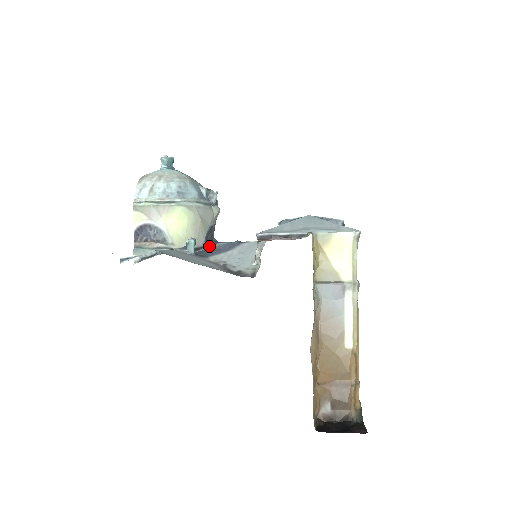
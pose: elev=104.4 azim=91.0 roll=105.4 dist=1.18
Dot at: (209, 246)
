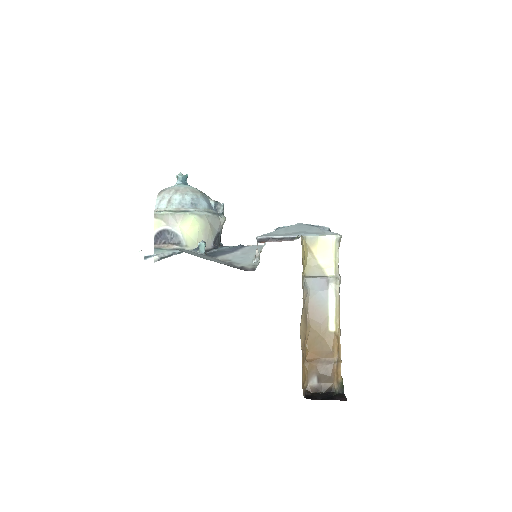
Dot at: (217, 249)
